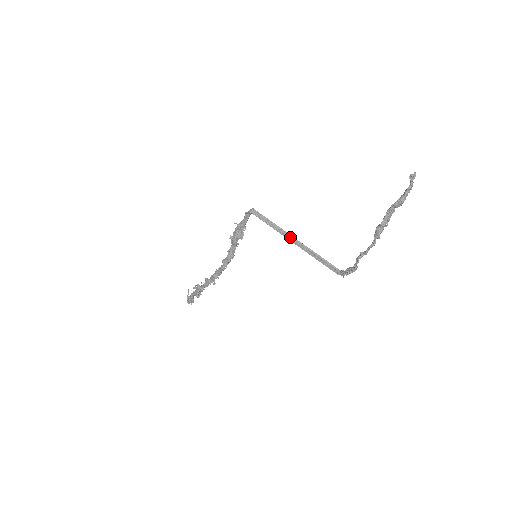
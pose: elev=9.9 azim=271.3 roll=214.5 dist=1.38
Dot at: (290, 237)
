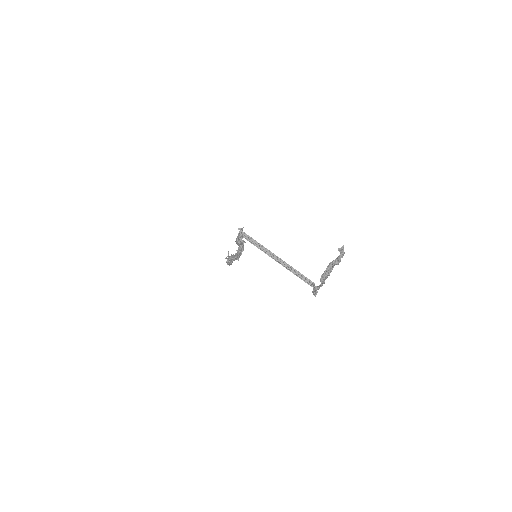
Dot at: (272, 255)
